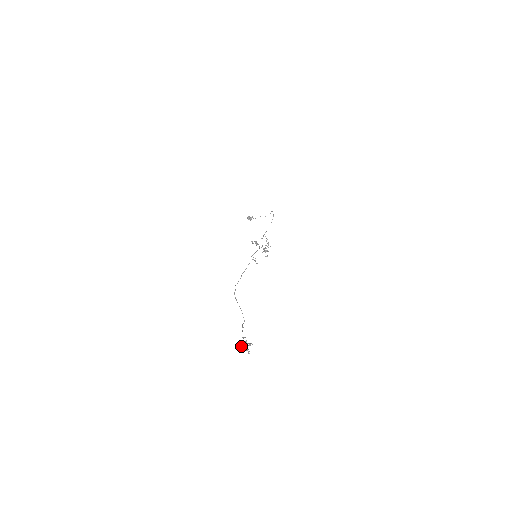
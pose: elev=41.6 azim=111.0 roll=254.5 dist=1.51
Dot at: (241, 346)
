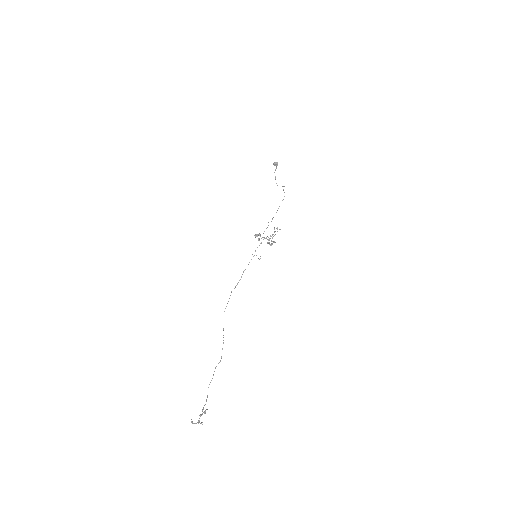
Dot at: (192, 423)
